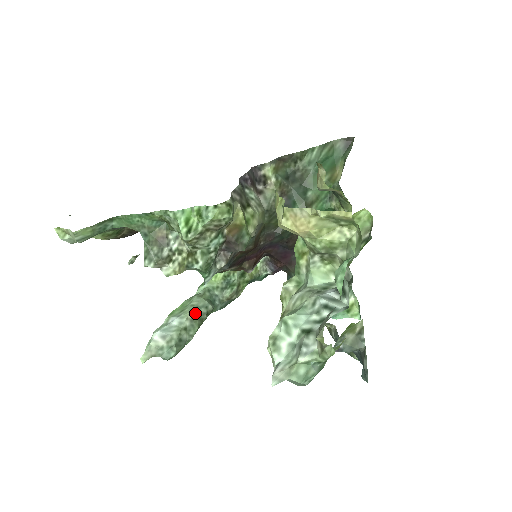
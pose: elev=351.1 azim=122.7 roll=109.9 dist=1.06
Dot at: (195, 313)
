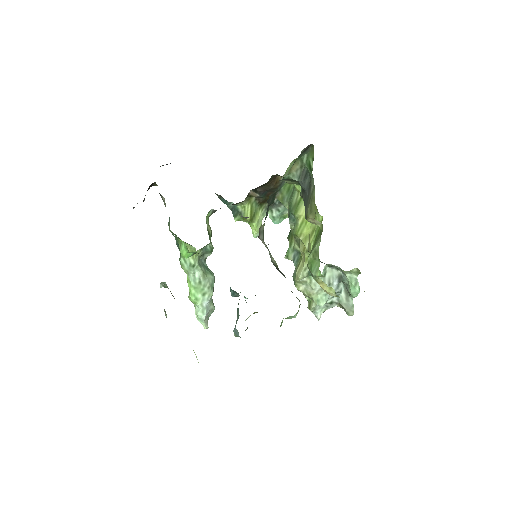
Dot at: (213, 289)
